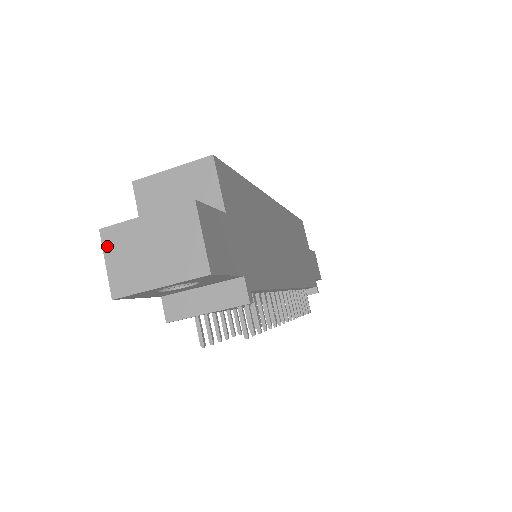
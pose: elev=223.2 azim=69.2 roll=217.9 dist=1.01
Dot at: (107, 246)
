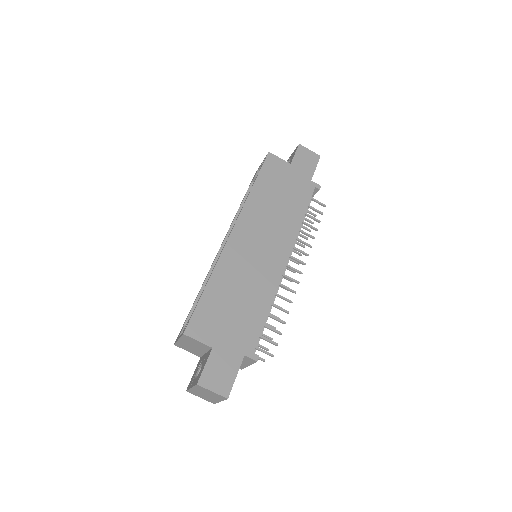
Dot at: (194, 394)
